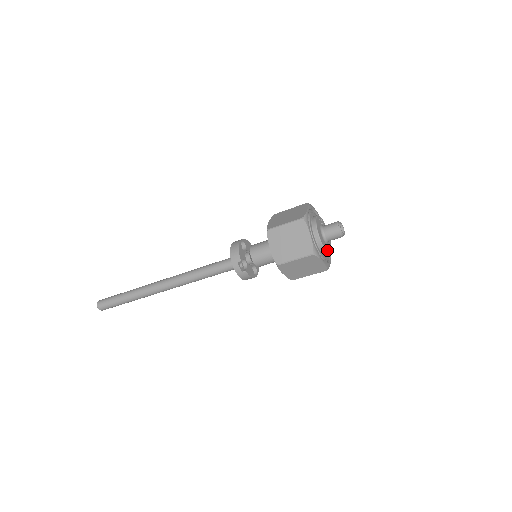
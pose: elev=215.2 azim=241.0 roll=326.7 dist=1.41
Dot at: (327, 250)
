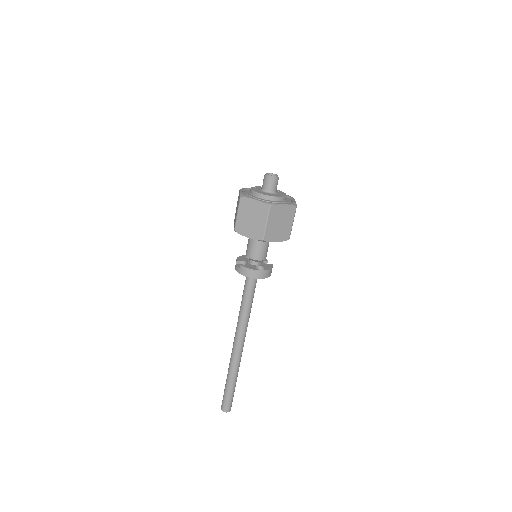
Dot at: (264, 194)
